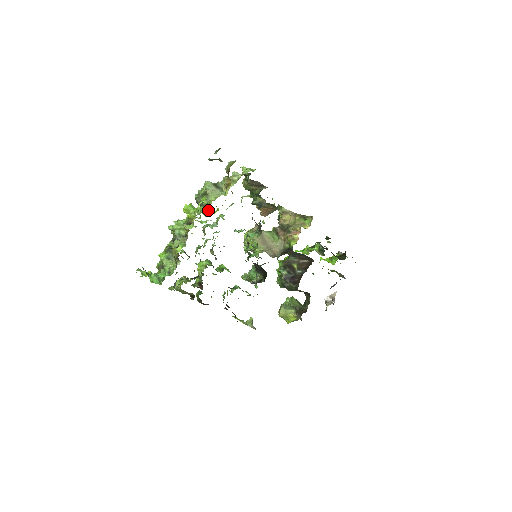
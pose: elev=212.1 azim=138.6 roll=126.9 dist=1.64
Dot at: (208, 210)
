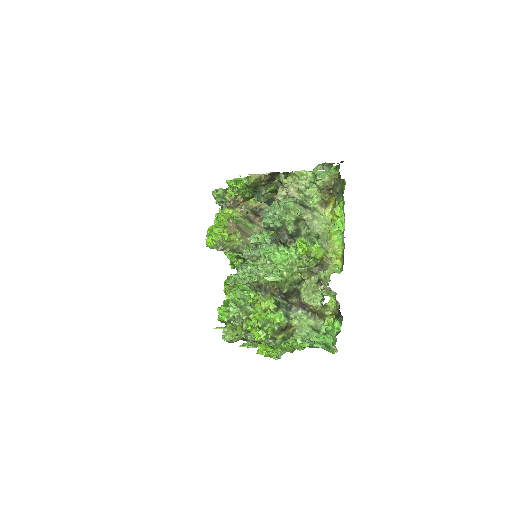
Dot at: (316, 240)
